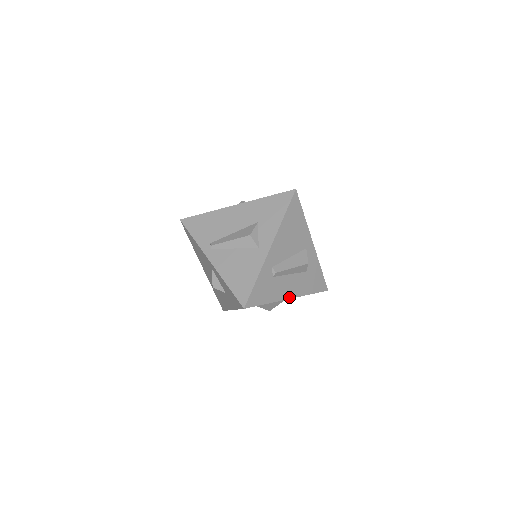
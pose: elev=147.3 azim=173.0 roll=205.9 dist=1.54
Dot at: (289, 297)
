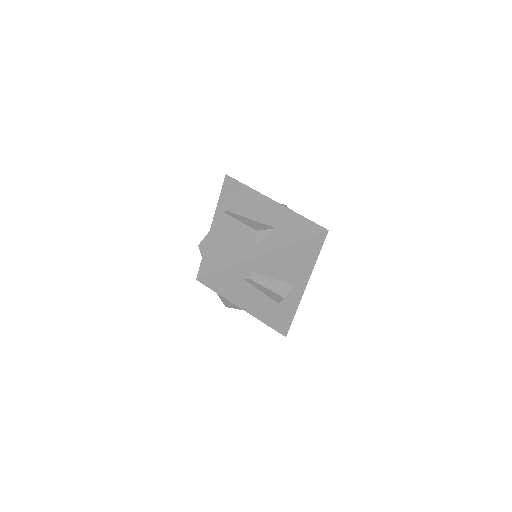
Dot at: (245, 309)
